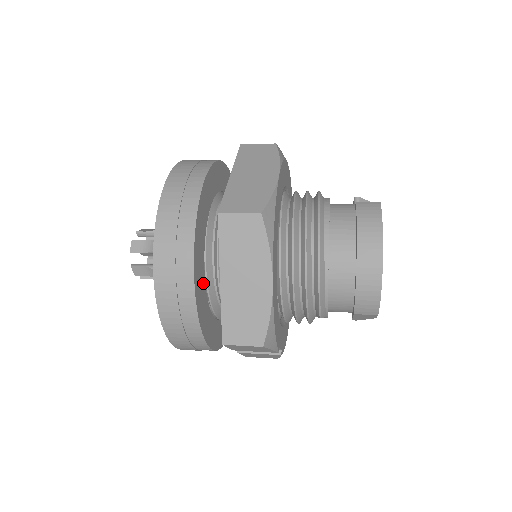
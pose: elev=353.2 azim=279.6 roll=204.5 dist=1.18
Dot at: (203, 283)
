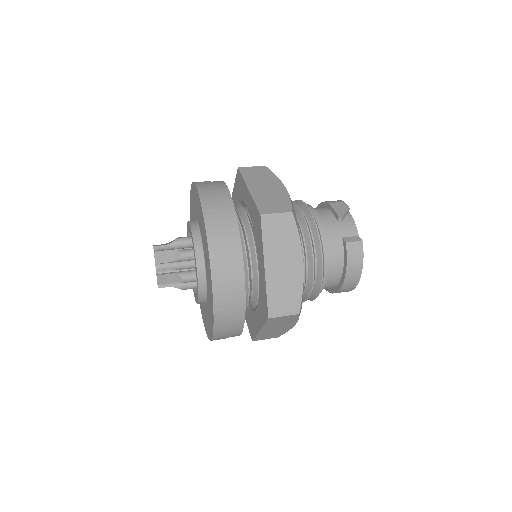
Dot at: occluded
